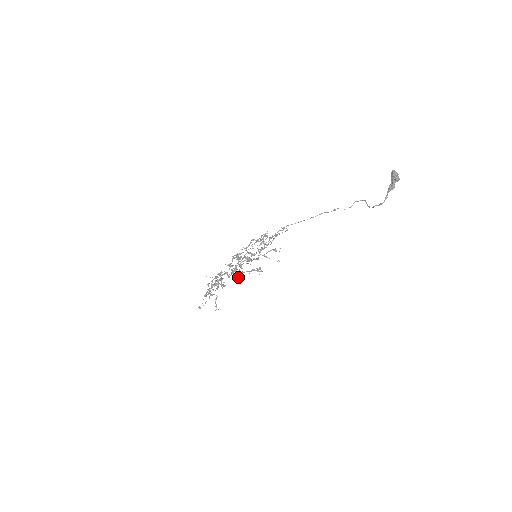
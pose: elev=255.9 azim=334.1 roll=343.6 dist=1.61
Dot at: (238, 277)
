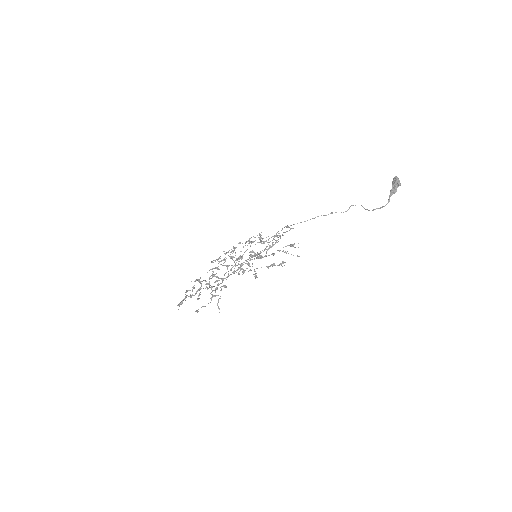
Dot at: (255, 273)
